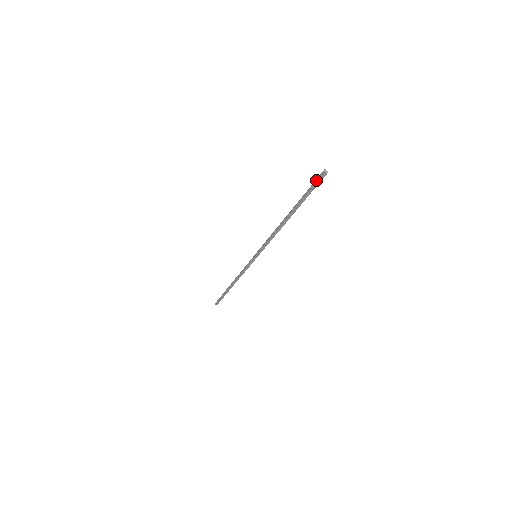
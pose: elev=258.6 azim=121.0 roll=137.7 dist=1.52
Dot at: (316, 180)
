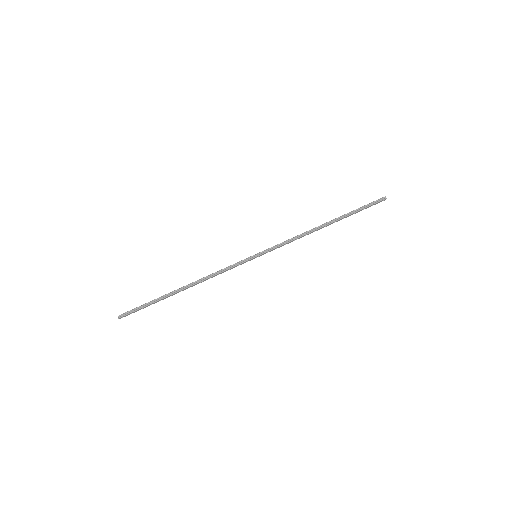
Dot at: occluded
